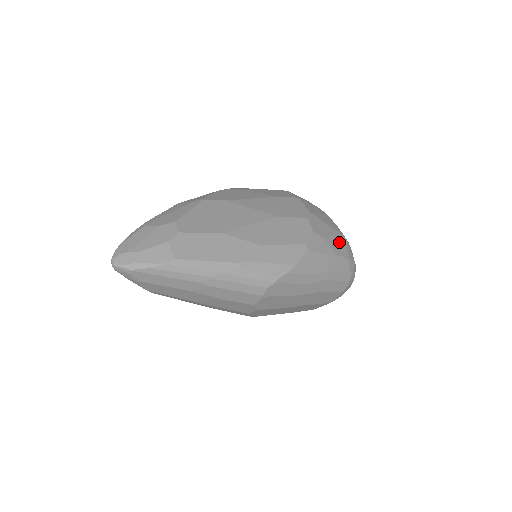
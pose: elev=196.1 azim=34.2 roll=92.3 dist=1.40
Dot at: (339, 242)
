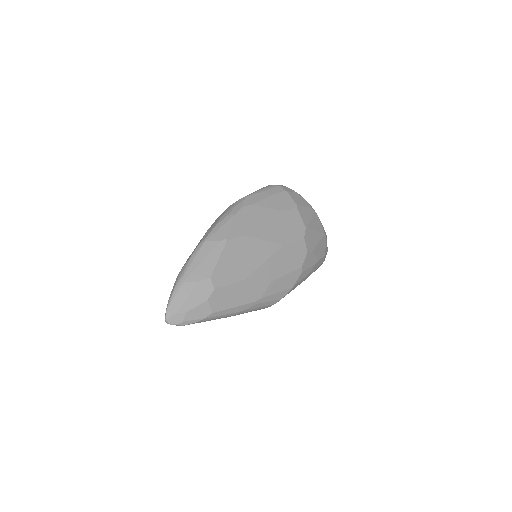
Dot at: (321, 245)
